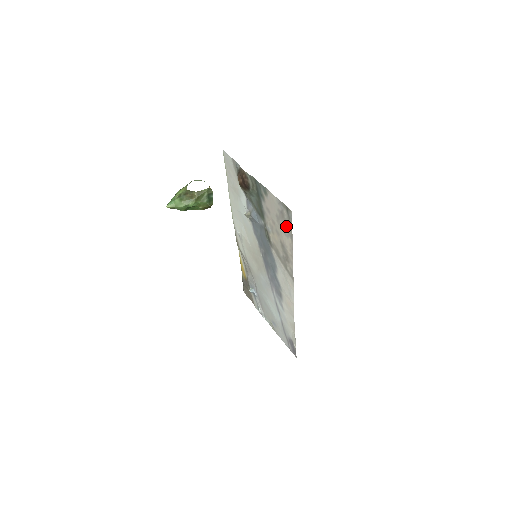
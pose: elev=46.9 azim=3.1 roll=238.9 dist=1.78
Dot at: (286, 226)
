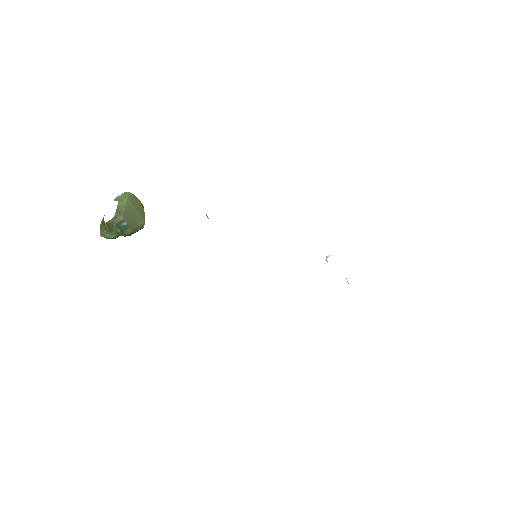
Dot at: occluded
